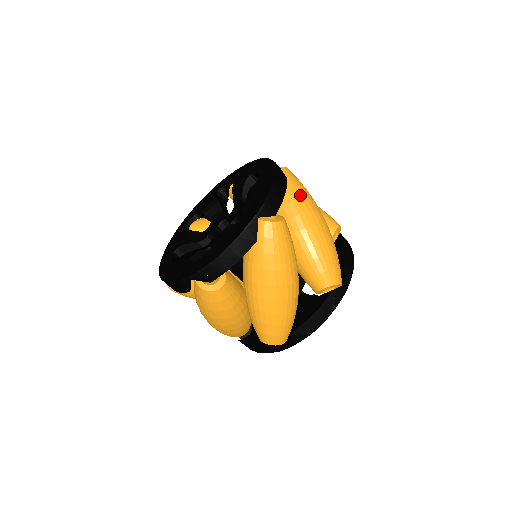
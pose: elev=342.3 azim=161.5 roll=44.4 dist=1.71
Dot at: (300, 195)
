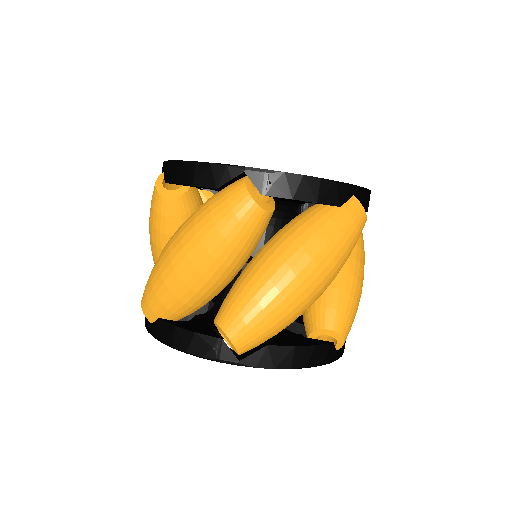
Dot at: (326, 233)
